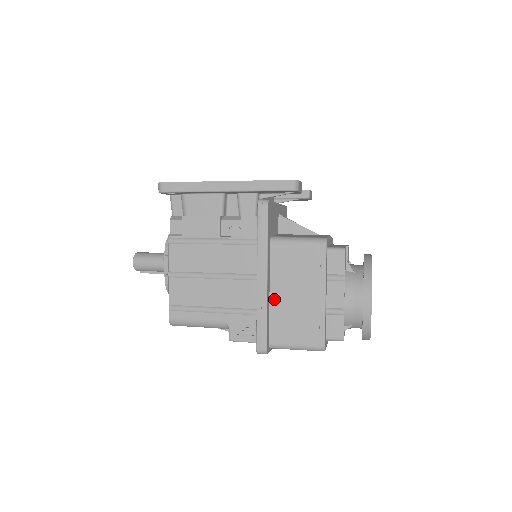
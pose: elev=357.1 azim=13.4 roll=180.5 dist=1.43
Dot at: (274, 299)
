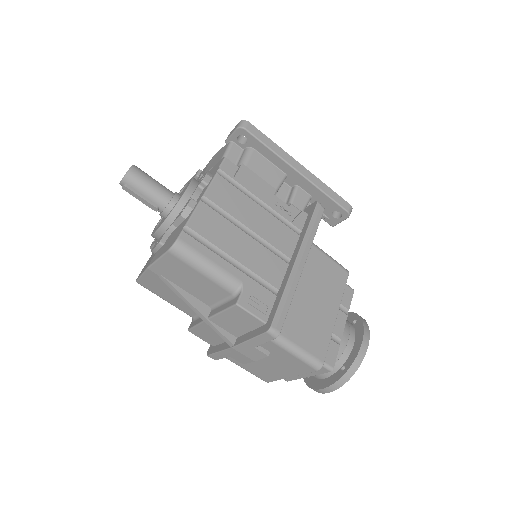
Dot at: occluded
